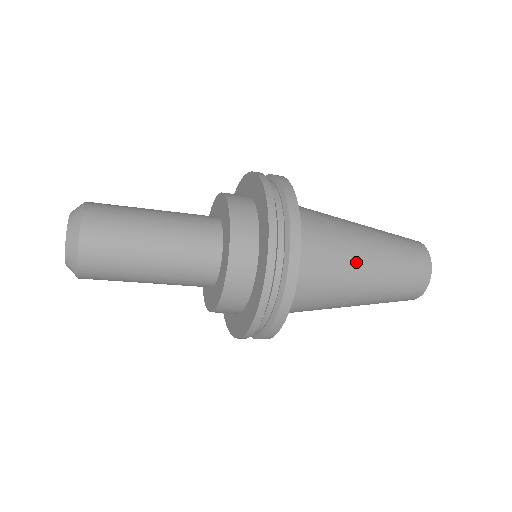
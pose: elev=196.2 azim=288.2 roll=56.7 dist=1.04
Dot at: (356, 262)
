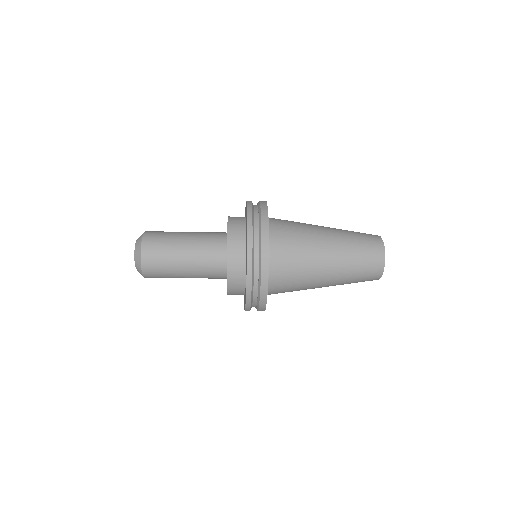
Dot at: (319, 266)
